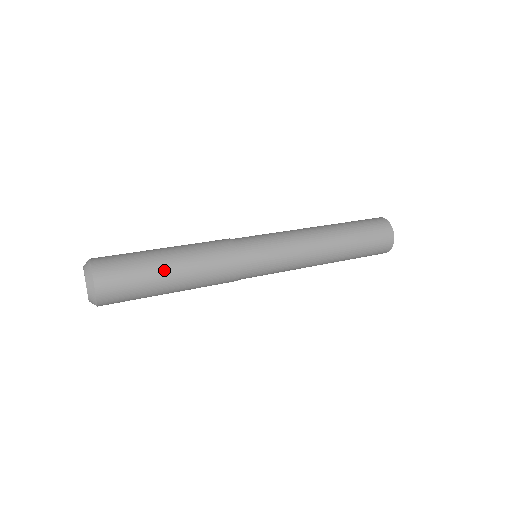
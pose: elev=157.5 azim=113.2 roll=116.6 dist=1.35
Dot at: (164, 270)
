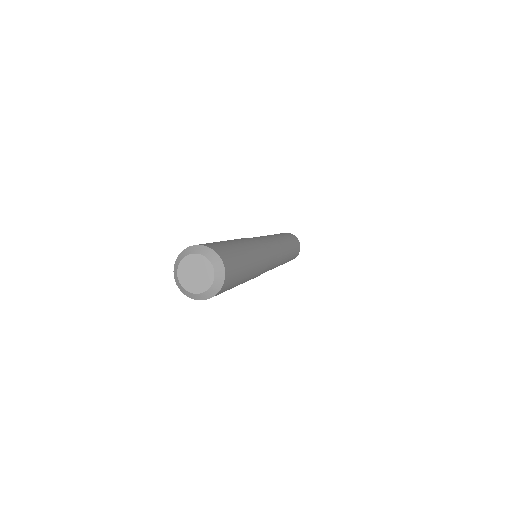
Dot at: (234, 243)
